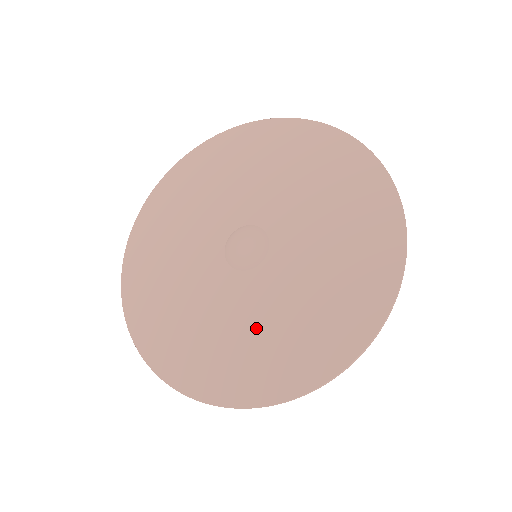
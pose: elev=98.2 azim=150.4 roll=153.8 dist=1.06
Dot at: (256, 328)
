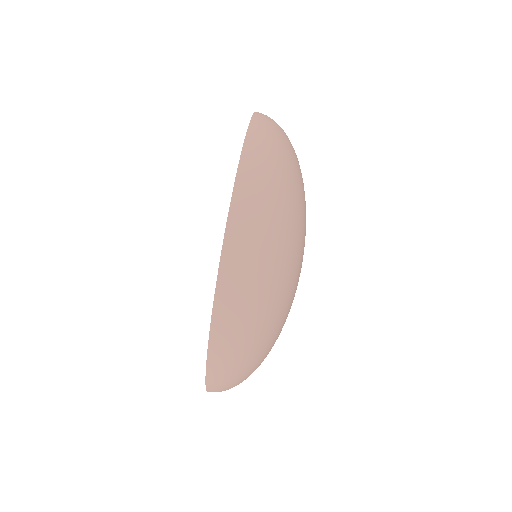
Dot at: occluded
